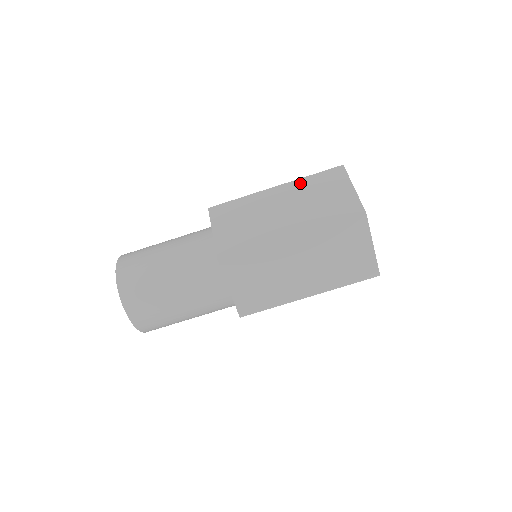
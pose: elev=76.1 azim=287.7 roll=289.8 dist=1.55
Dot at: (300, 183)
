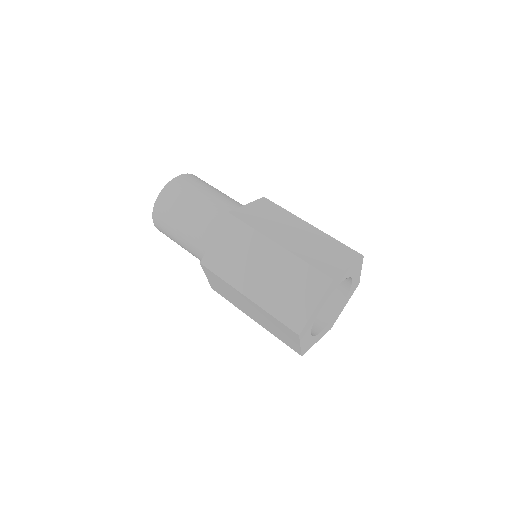
Dot at: occluded
